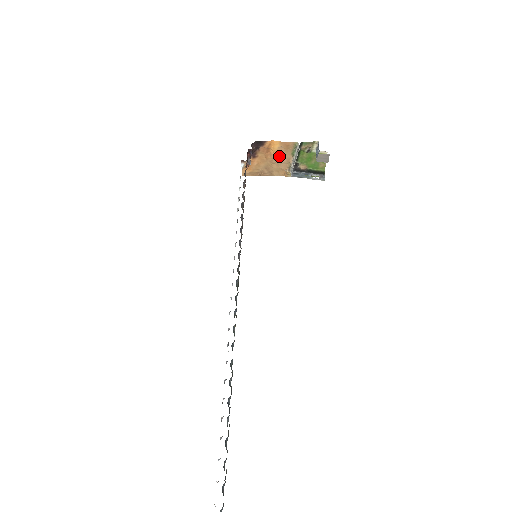
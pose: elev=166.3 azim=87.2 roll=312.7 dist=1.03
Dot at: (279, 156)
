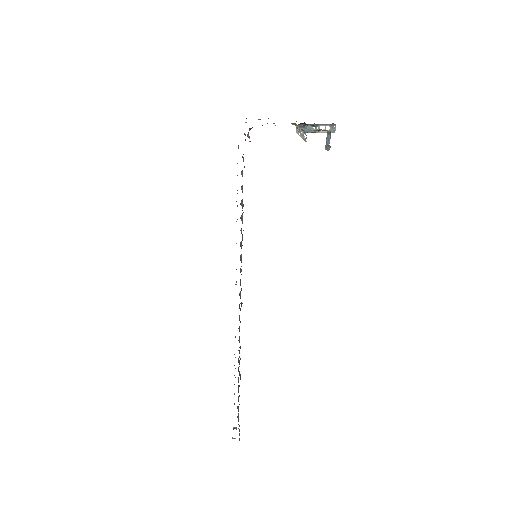
Dot at: occluded
